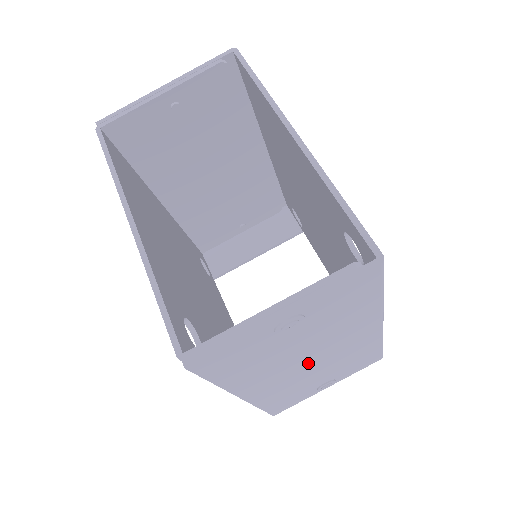
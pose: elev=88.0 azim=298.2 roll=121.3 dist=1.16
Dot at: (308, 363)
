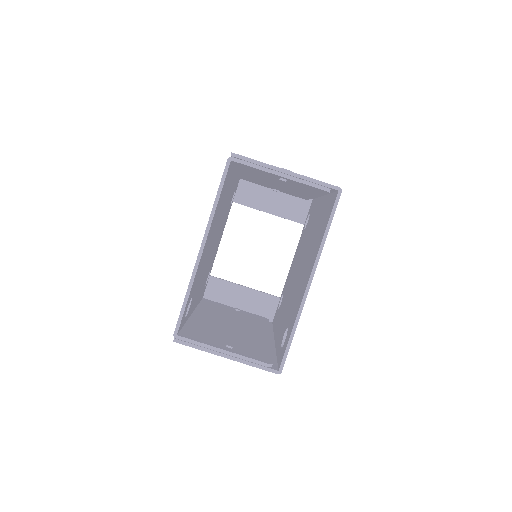
Dot at: occluded
